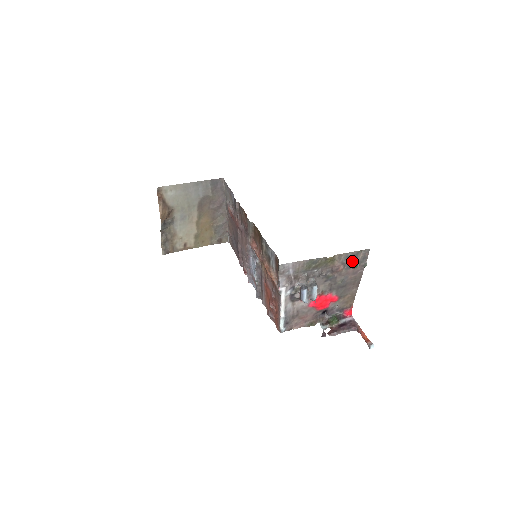
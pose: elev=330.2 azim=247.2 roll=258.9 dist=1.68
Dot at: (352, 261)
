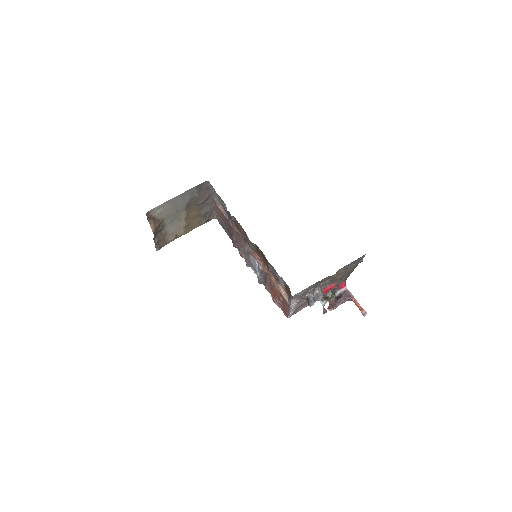
Dot at: (351, 265)
